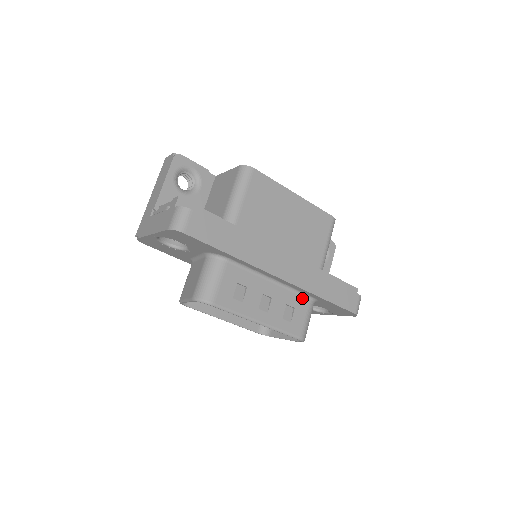
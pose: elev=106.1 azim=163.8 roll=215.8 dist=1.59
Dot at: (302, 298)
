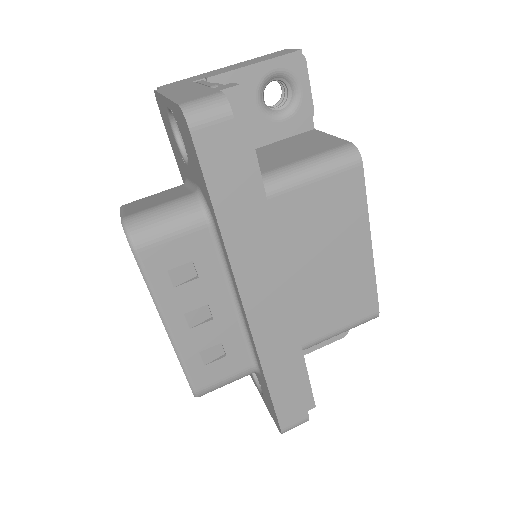
Dot at: (247, 355)
